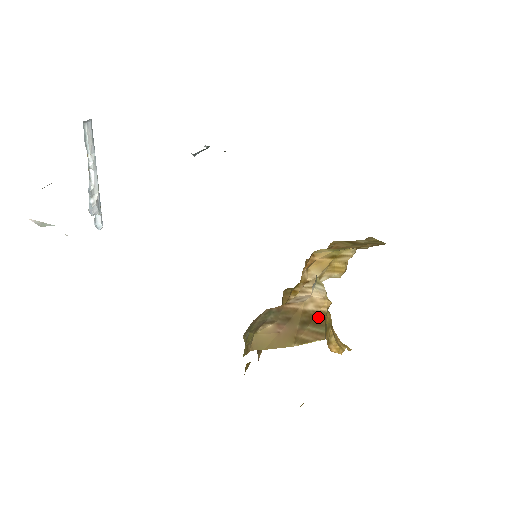
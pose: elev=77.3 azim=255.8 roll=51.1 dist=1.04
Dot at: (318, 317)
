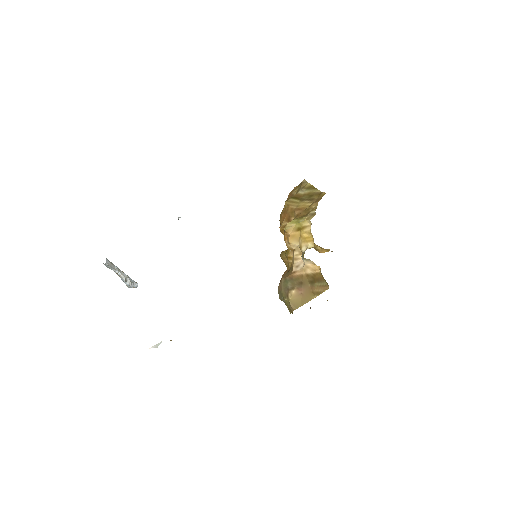
Dot at: (318, 277)
